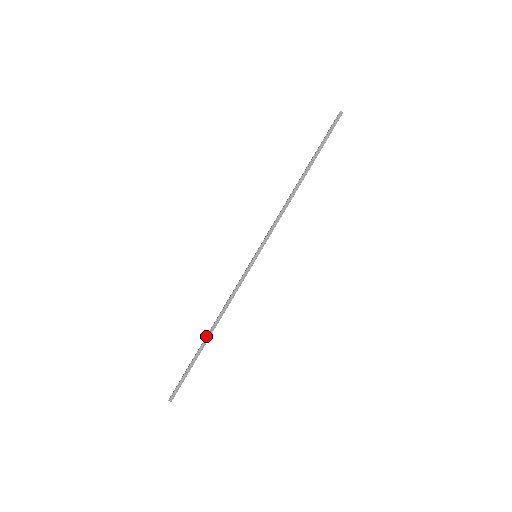
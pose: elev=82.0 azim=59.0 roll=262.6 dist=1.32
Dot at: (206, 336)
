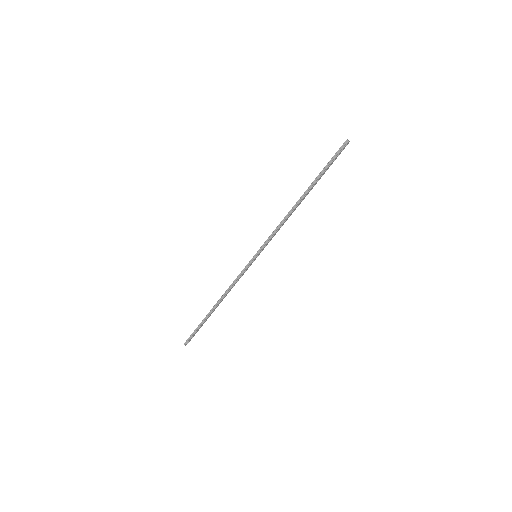
Dot at: occluded
